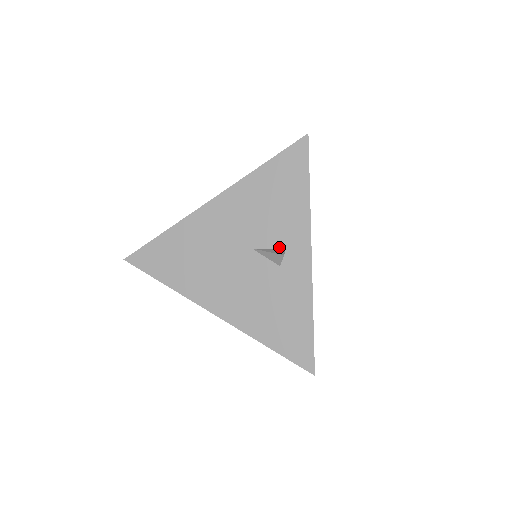
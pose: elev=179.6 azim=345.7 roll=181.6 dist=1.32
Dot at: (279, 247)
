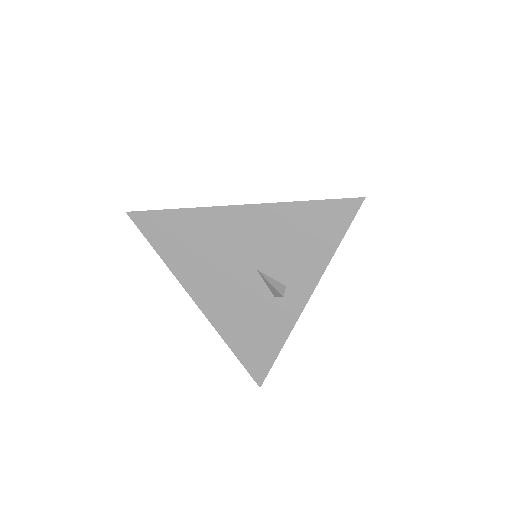
Dot at: (282, 281)
